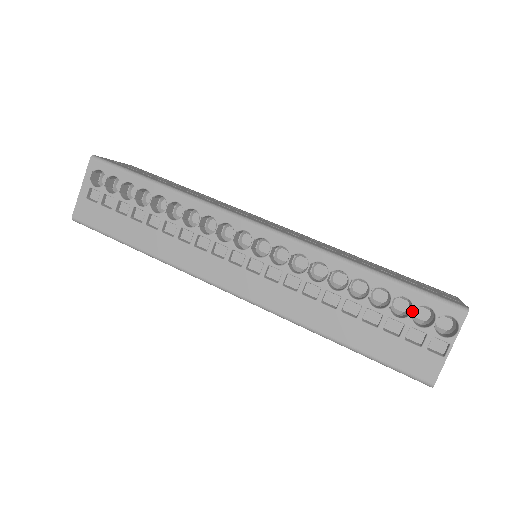
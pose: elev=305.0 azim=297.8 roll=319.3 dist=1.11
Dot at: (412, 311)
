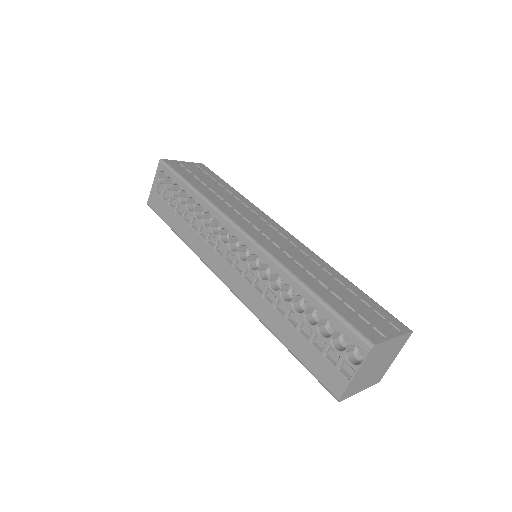
Dot at: (332, 334)
